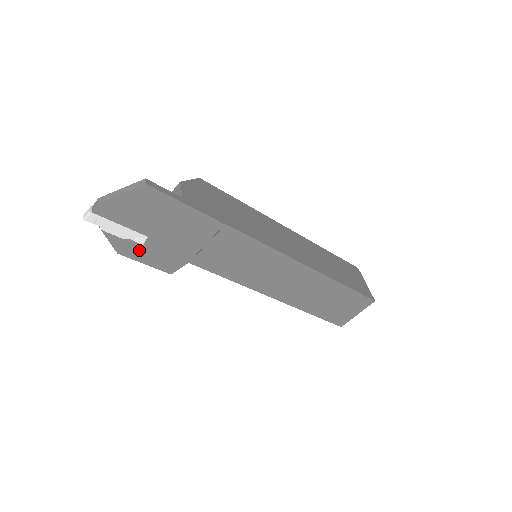
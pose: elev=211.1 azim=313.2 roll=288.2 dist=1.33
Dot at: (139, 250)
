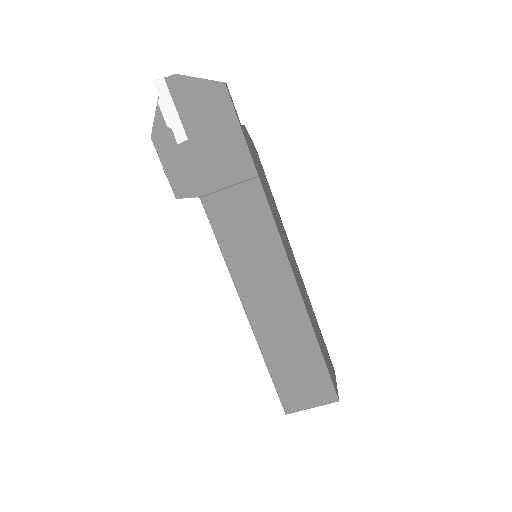
Dot at: (170, 148)
